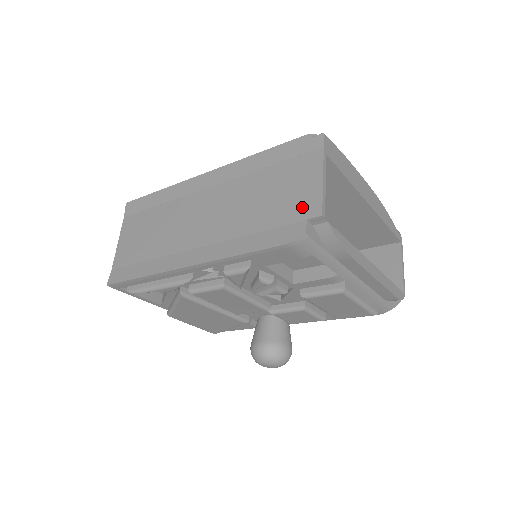
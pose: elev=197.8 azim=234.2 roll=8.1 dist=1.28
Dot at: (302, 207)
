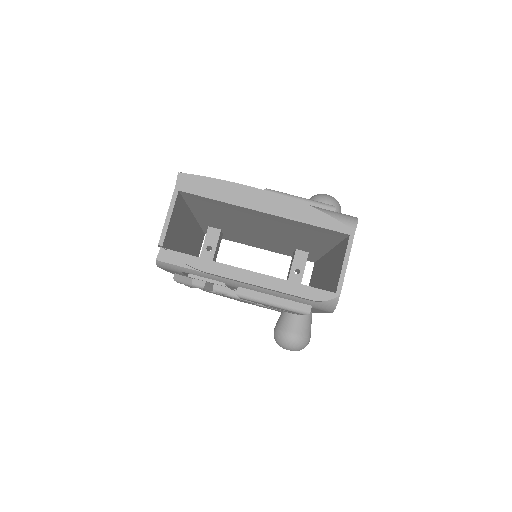
Dot at: occluded
